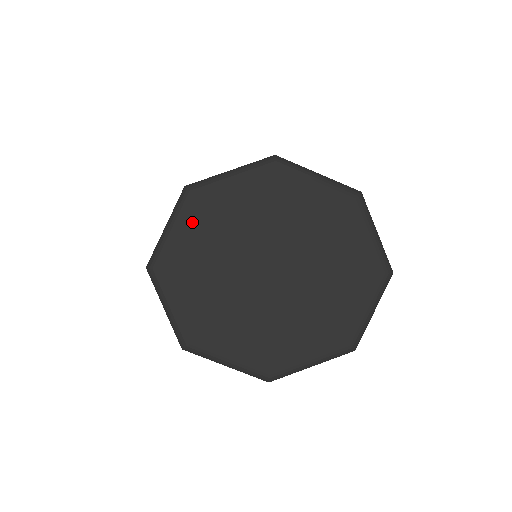
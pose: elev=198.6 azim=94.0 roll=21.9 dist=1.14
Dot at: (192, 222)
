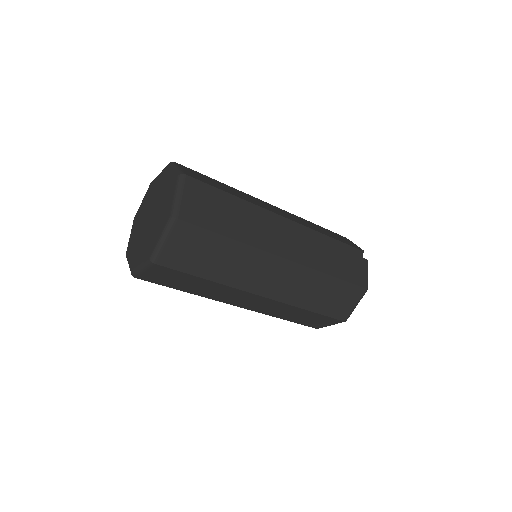
Dot at: (134, 228)
